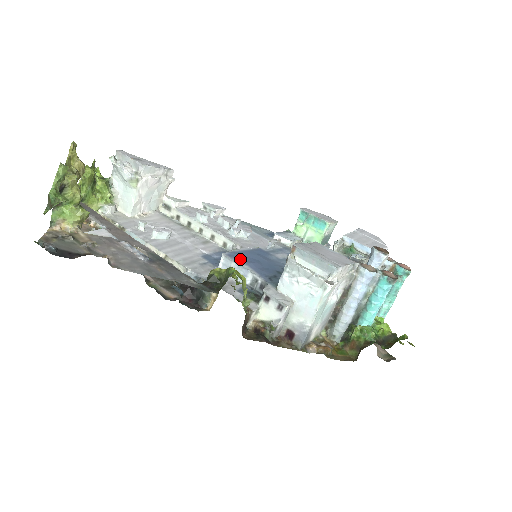
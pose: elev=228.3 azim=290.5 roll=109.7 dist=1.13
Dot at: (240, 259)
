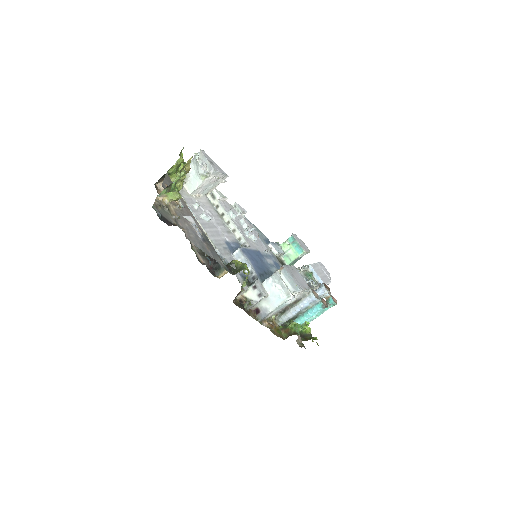
Dot at: (247, 255)
